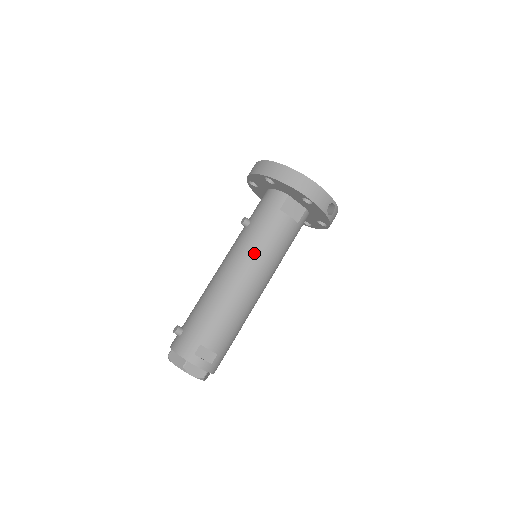
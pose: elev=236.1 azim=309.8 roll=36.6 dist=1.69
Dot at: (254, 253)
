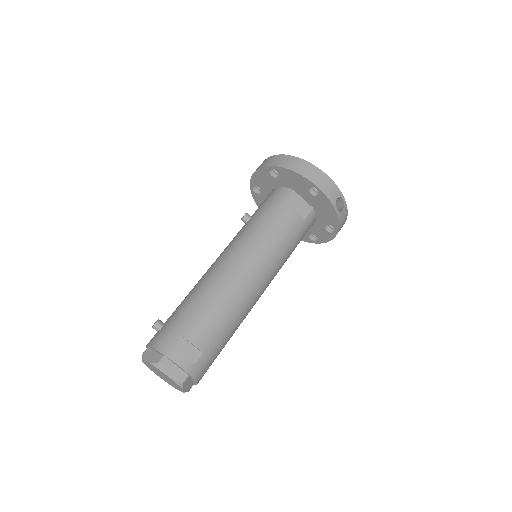
Dot at: (254, 243)
